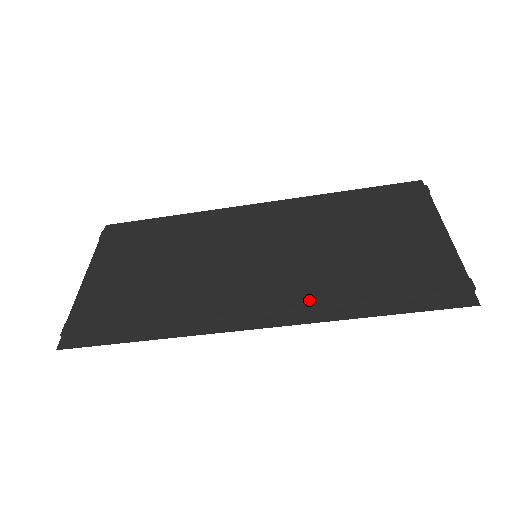
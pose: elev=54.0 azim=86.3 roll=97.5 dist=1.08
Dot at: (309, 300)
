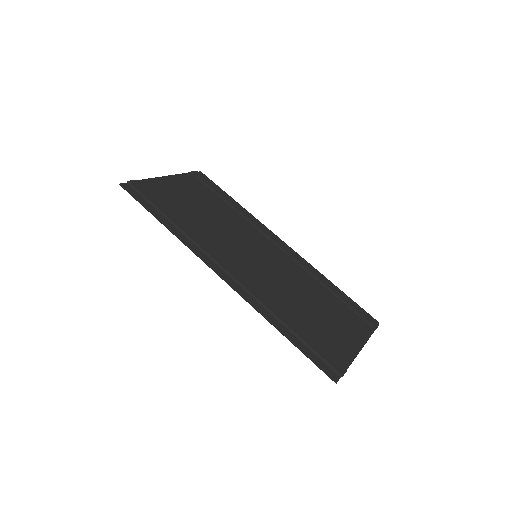
Dot at: (258, 294)
